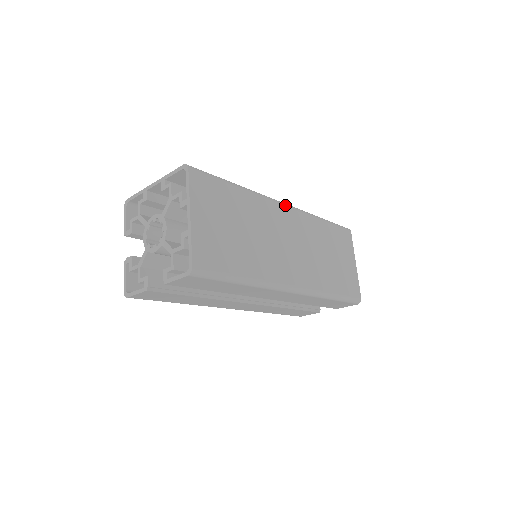
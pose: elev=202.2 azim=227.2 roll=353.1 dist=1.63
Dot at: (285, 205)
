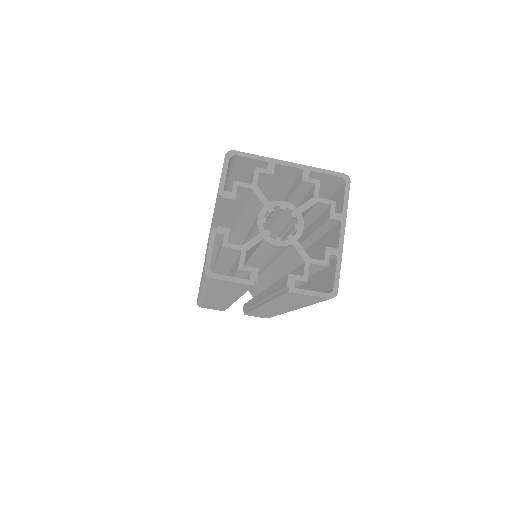
Dot at: occluded
